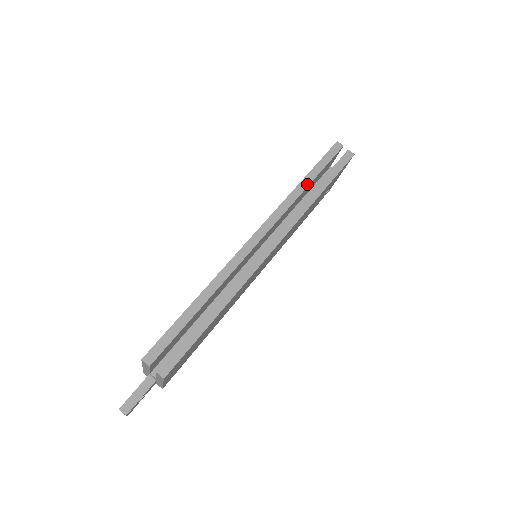
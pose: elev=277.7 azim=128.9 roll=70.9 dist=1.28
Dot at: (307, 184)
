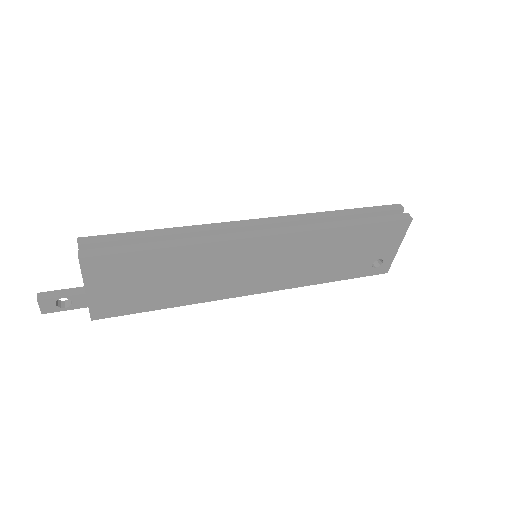
Dot at: (342, 214)
